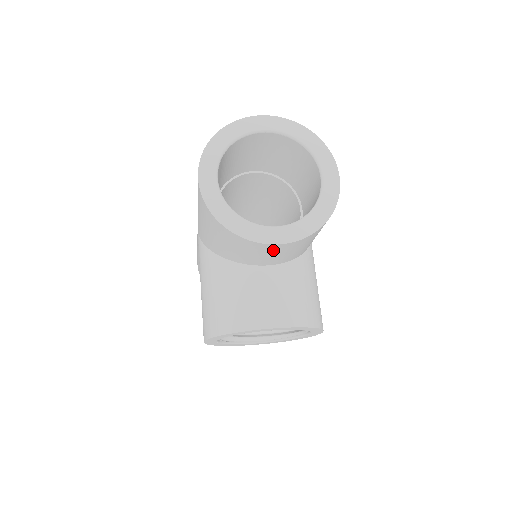
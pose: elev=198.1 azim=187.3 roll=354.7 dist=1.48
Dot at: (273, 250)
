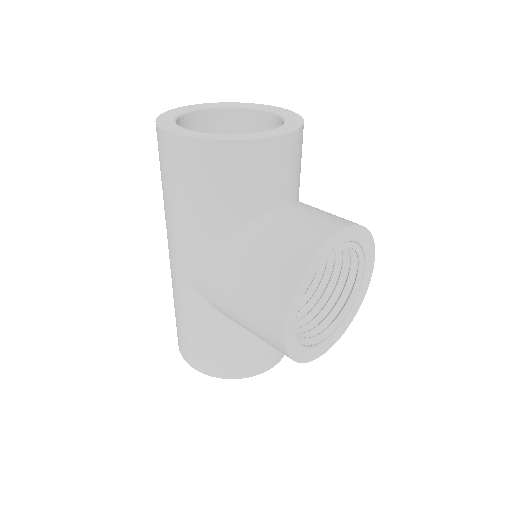
Dot at: (283, 154)
